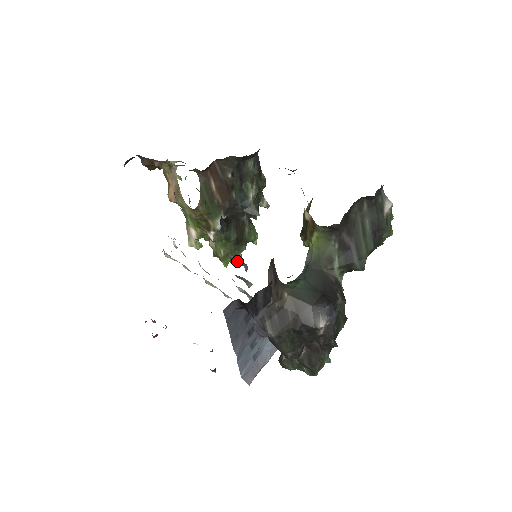
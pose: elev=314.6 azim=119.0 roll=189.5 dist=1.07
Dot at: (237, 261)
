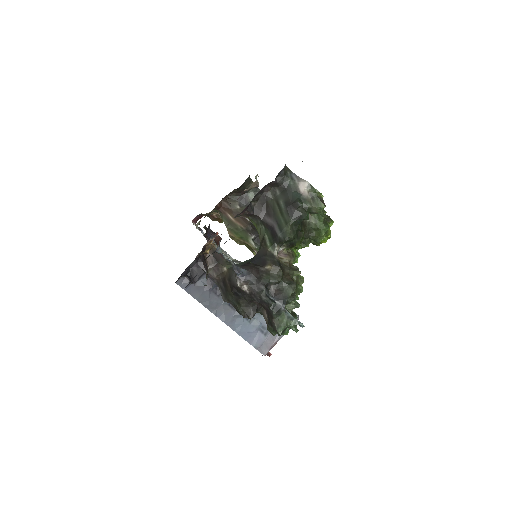
Dot at: (235, 261)
